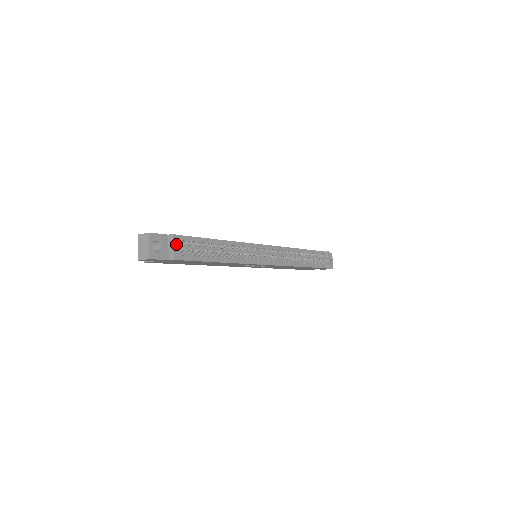
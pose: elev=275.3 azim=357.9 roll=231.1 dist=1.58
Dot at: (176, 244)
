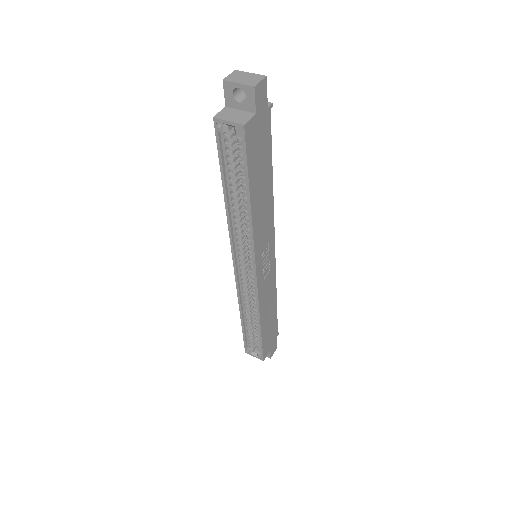
Dot at: occluded
